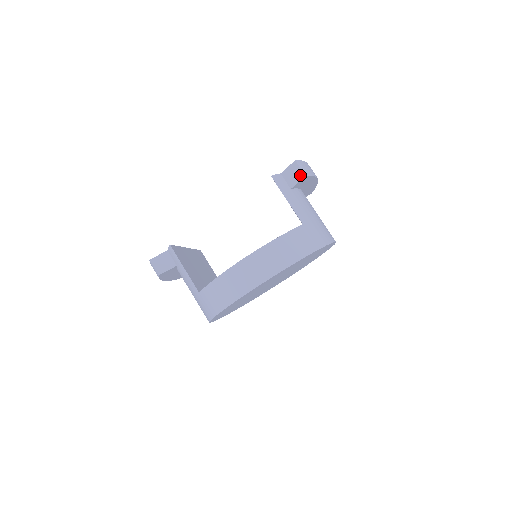
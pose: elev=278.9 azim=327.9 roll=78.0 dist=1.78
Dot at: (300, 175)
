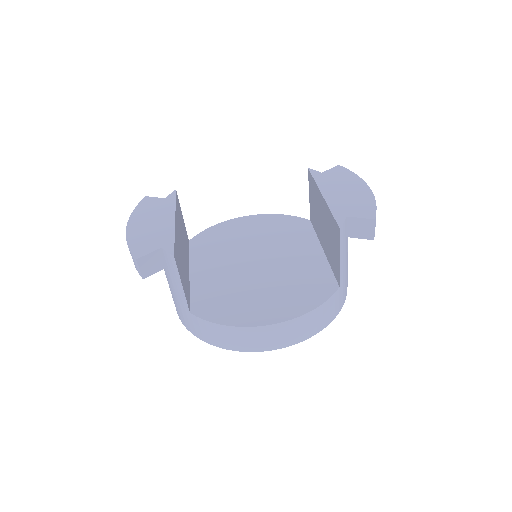
Dot at: (368, 235)
